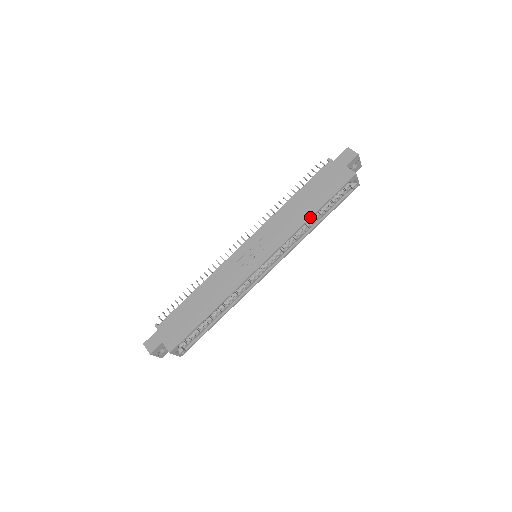
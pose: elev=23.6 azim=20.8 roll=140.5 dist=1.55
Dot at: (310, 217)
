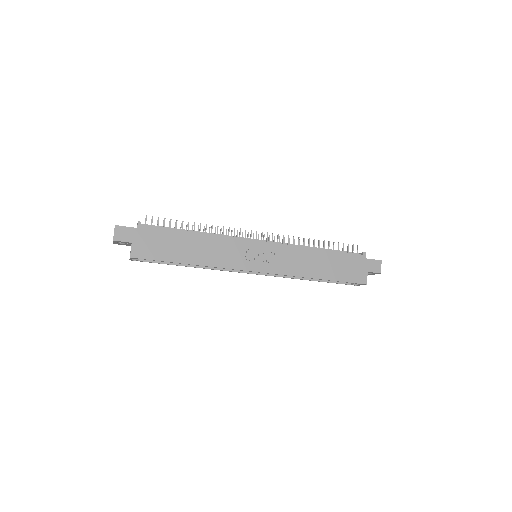
Dot at: (316, 278)
